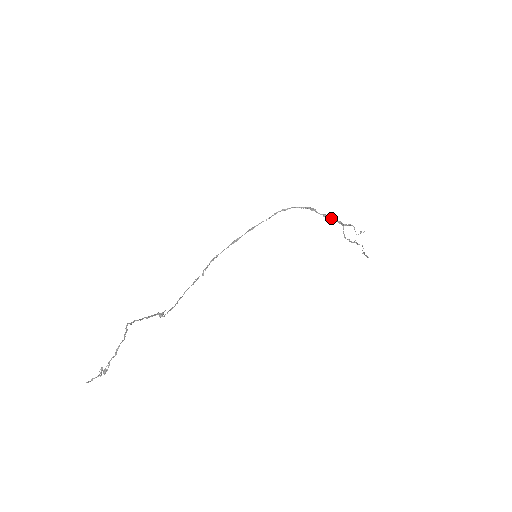
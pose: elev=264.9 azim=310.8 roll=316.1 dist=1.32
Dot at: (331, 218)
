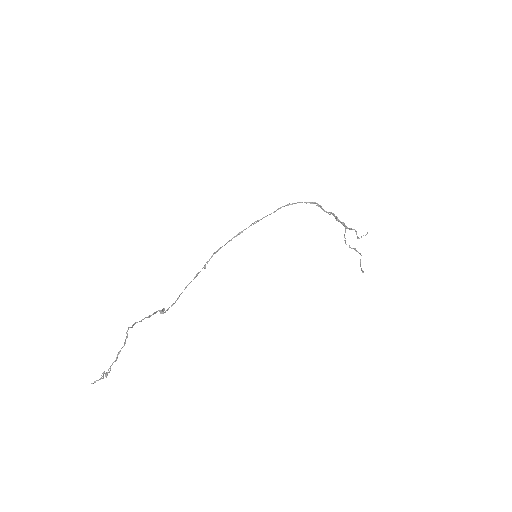
Dot at: (335, 217)
